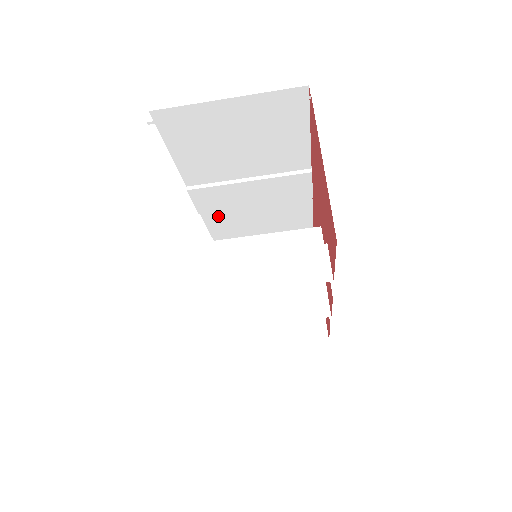
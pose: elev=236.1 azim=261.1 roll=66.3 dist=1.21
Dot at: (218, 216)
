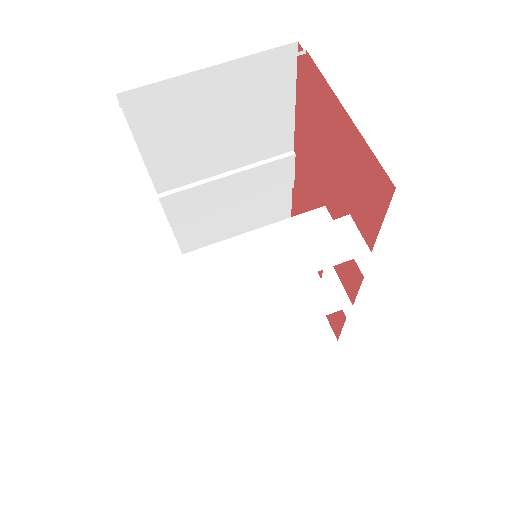
Dot at: (191, 228)
